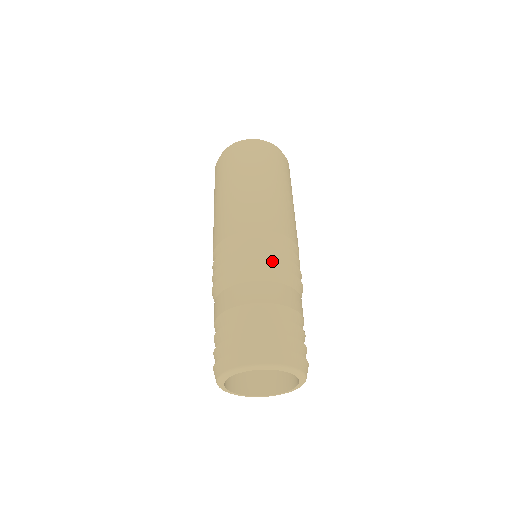
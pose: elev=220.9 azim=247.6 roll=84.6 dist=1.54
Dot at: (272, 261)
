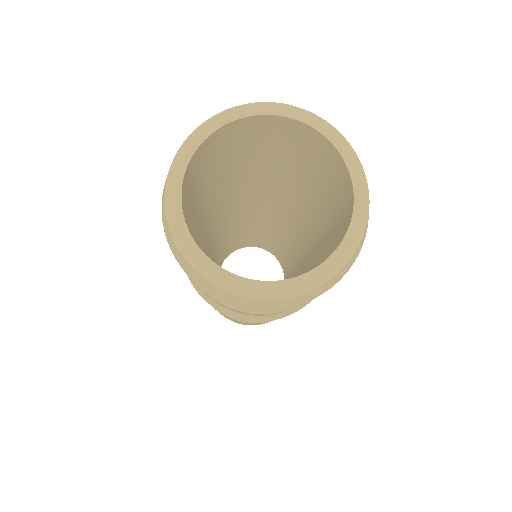
Dot at: occluded
